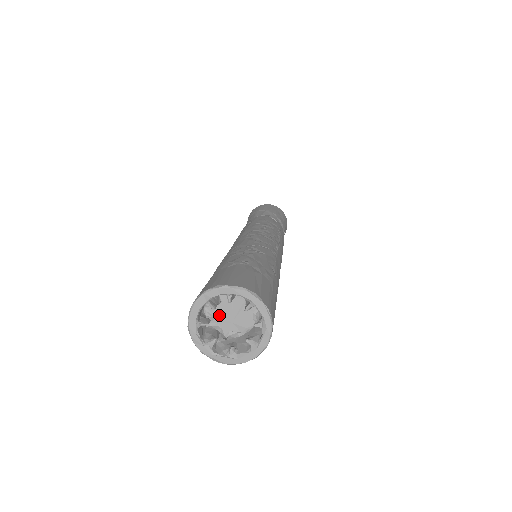
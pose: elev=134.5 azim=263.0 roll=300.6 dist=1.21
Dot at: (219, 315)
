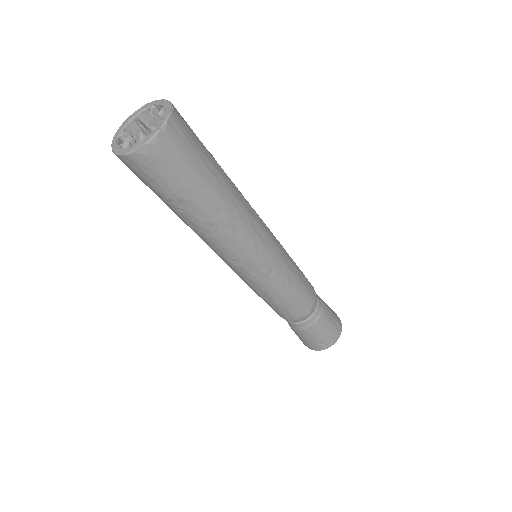
Dot at: occluded
